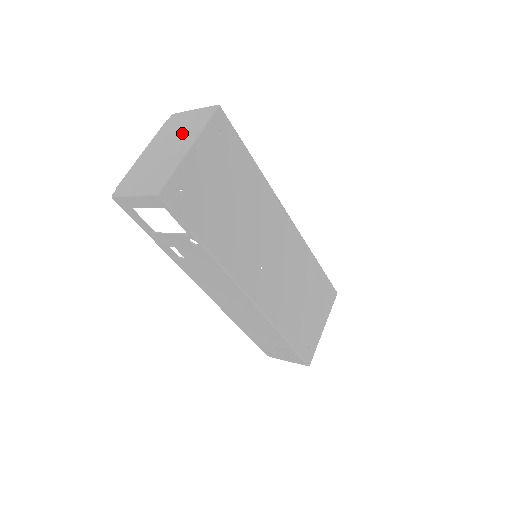
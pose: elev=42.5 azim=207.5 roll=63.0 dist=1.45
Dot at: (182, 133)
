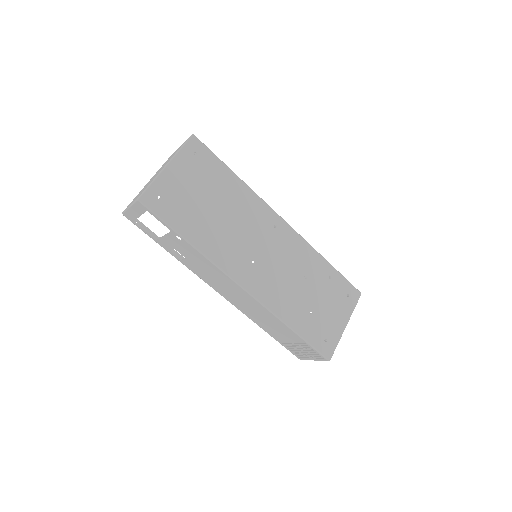
Dot at: (168, 160)
